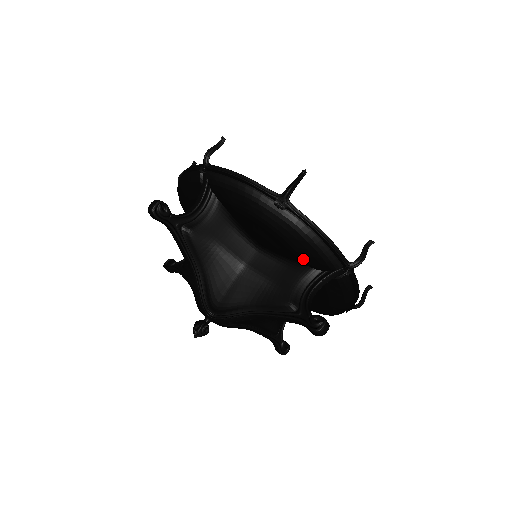
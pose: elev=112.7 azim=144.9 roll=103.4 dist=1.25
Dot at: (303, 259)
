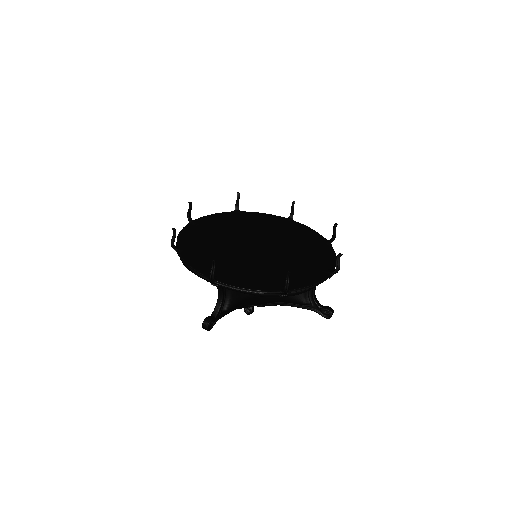
Dot at: occluded
